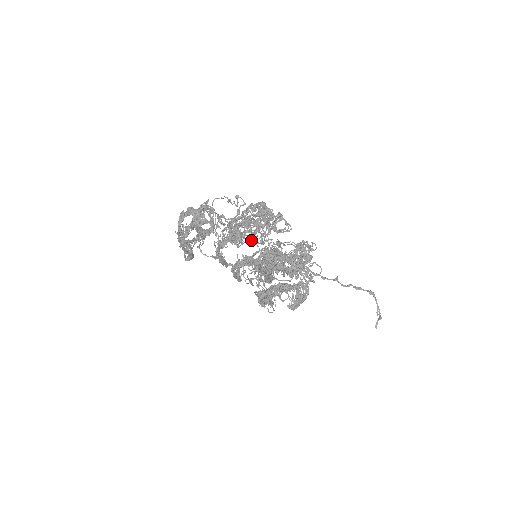
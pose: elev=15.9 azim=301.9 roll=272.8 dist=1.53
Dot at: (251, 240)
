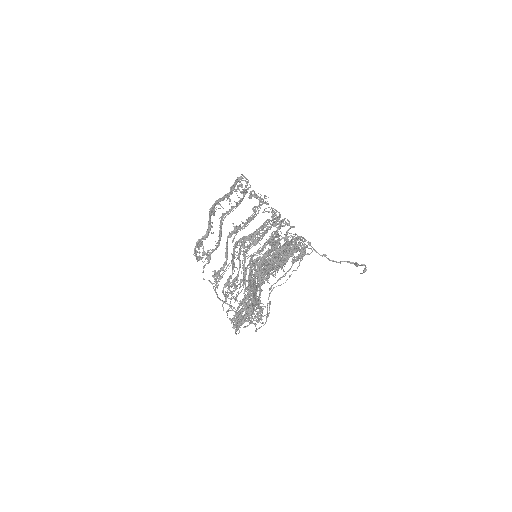
Dot at: (265, 211)
